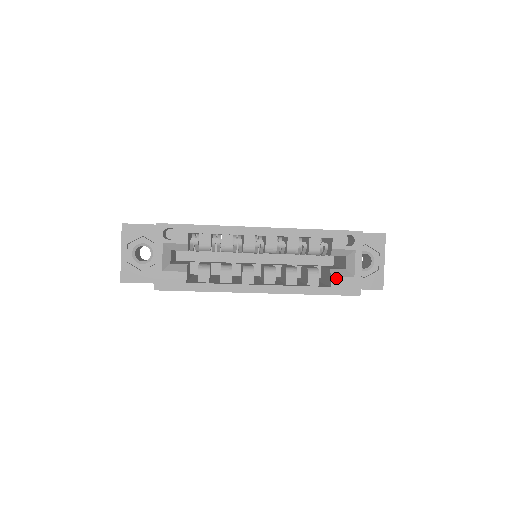
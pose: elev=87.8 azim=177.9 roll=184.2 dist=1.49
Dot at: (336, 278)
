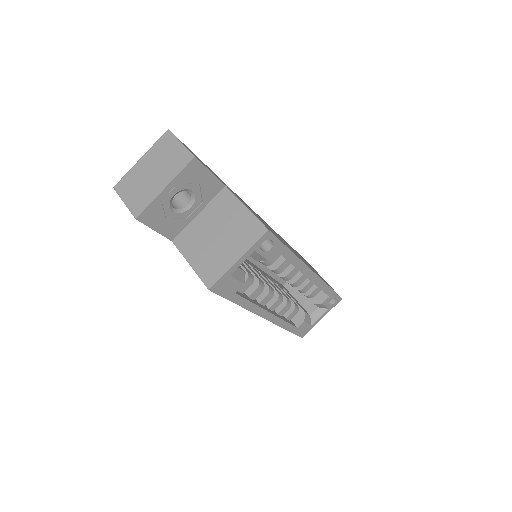
Dot at: (305, 323)
